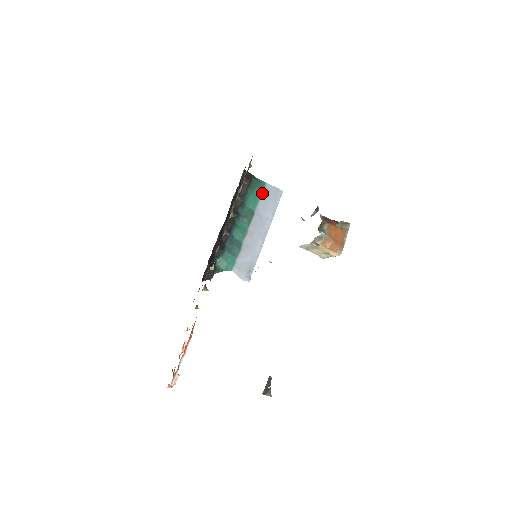
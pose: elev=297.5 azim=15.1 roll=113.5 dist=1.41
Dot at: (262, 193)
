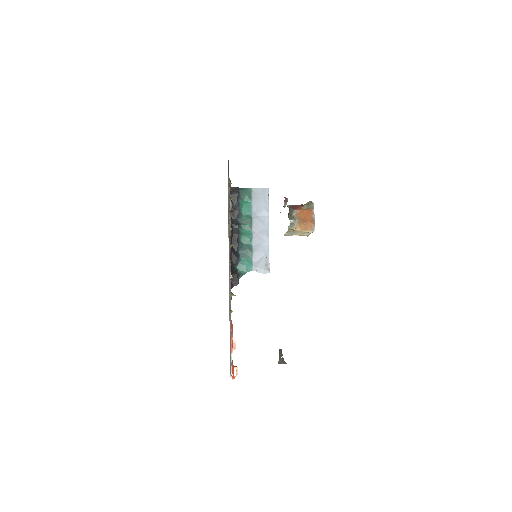
Dot at: (252, 198)
